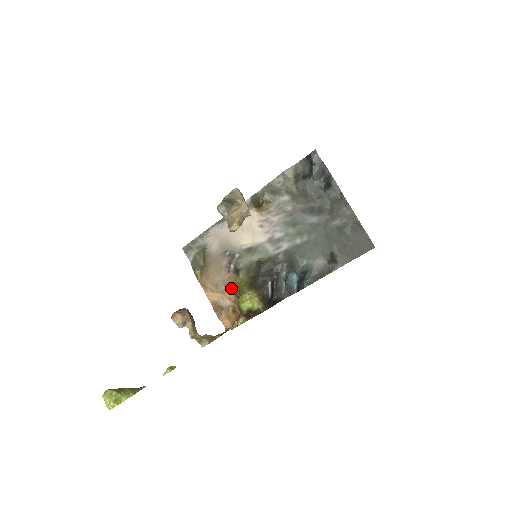
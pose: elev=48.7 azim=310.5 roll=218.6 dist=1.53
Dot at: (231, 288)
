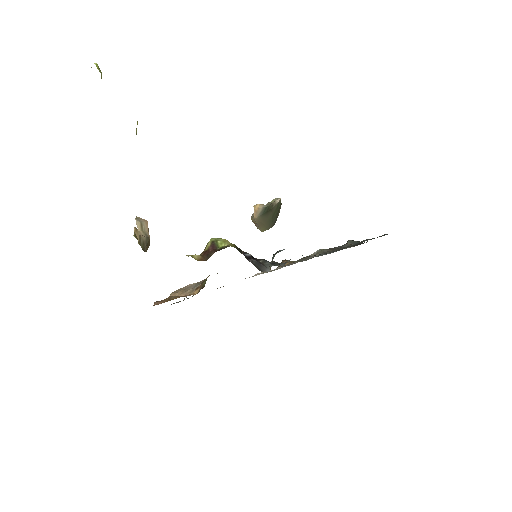
Dot at: (201, 283)
